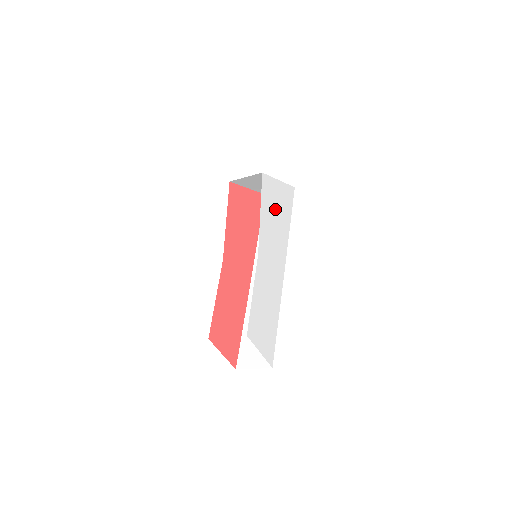
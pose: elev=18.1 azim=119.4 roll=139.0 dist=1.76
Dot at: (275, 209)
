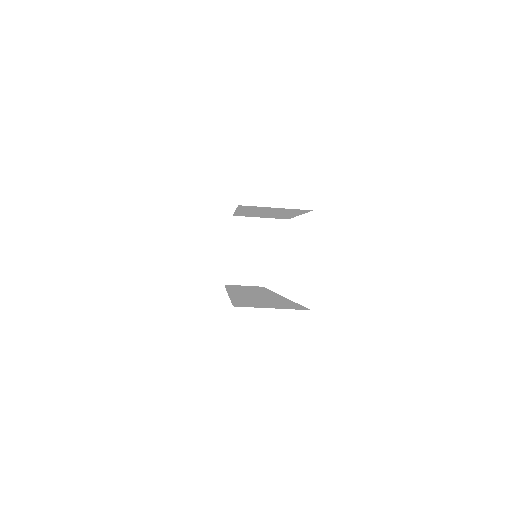
Dot at: occluded
